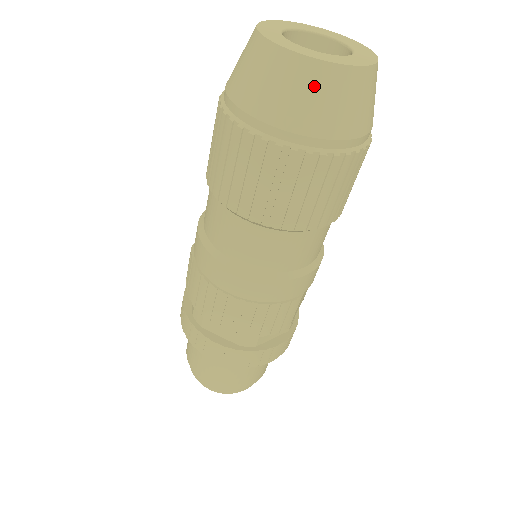
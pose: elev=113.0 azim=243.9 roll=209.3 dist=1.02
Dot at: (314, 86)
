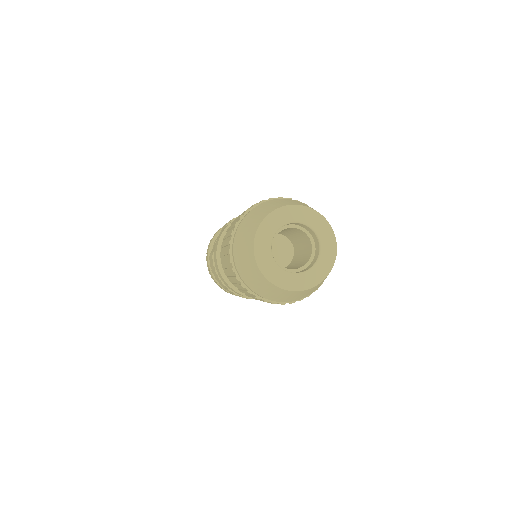
Dot at: (287, 295)
